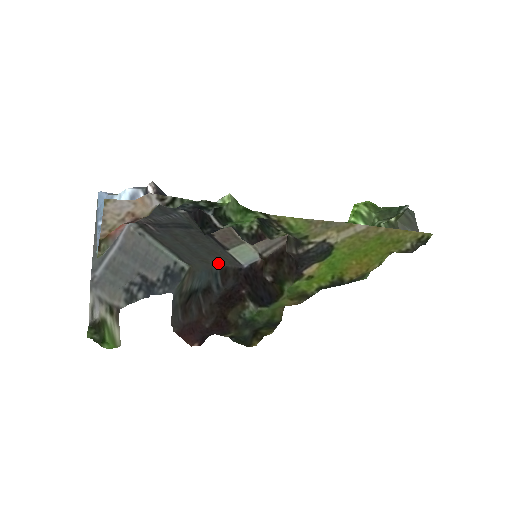
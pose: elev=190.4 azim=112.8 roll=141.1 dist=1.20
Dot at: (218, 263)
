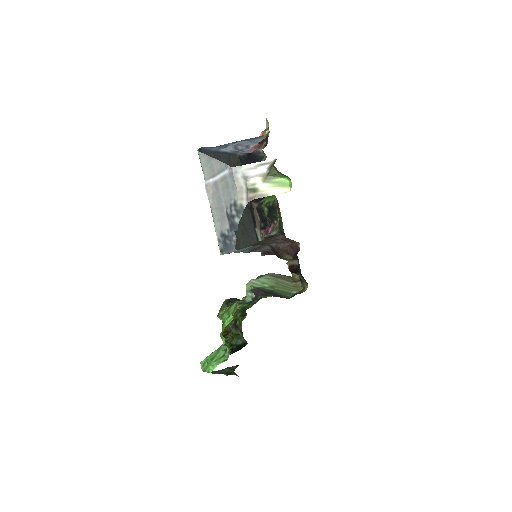
Dot at: occluded
